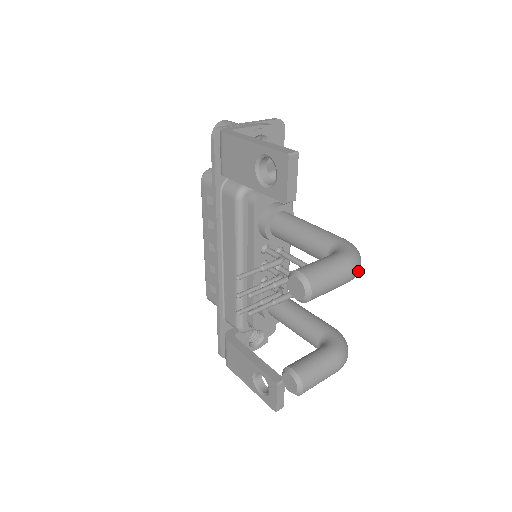
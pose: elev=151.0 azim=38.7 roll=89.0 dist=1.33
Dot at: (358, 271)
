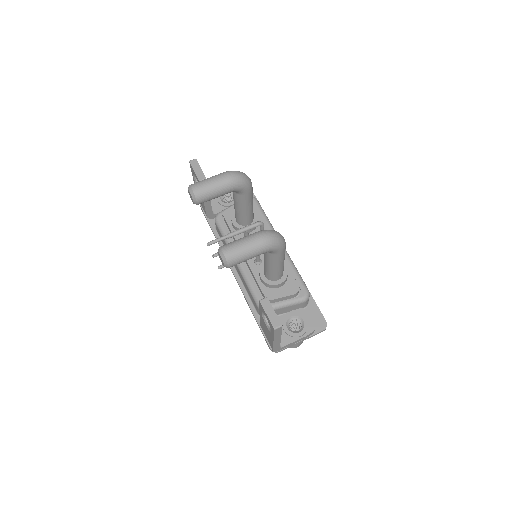
Dot at: (235, 175)
